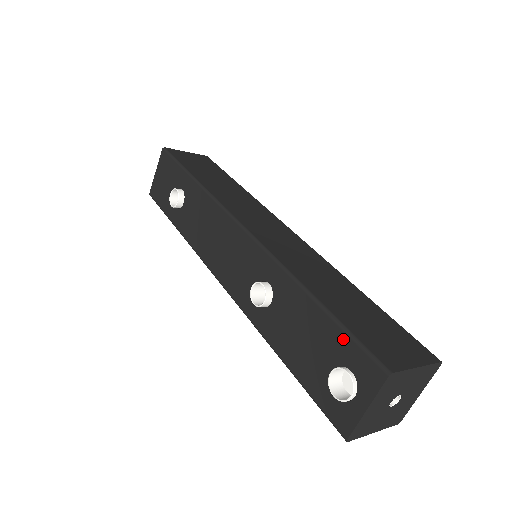
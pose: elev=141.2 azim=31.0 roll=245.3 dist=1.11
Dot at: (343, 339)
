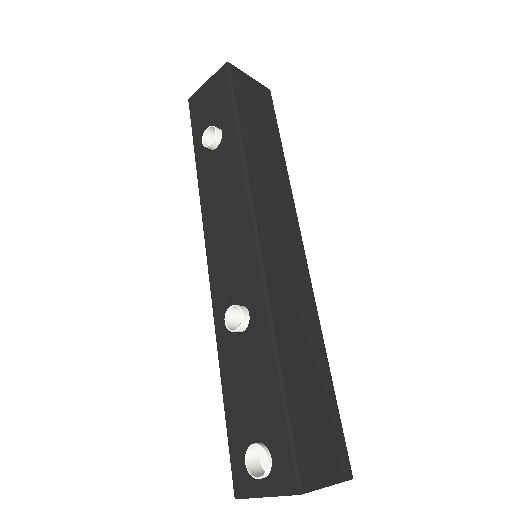
Dot at: (281, 429)
